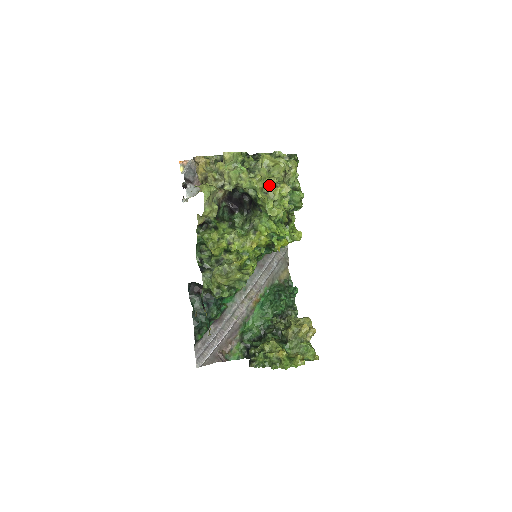
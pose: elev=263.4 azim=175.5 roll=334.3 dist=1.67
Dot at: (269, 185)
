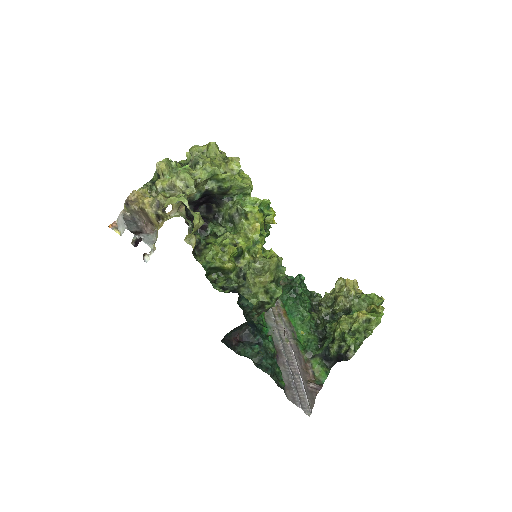
Dot at: (221, 165)
